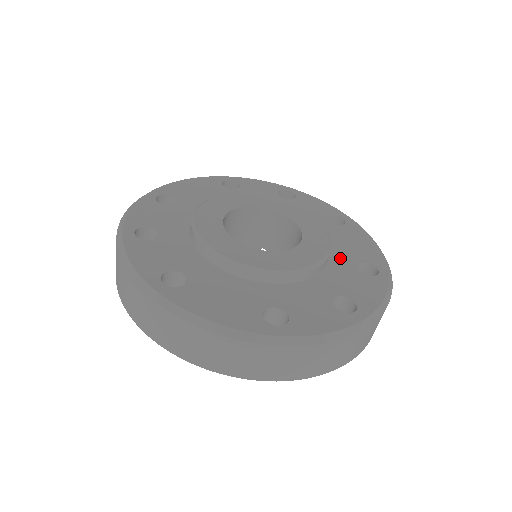
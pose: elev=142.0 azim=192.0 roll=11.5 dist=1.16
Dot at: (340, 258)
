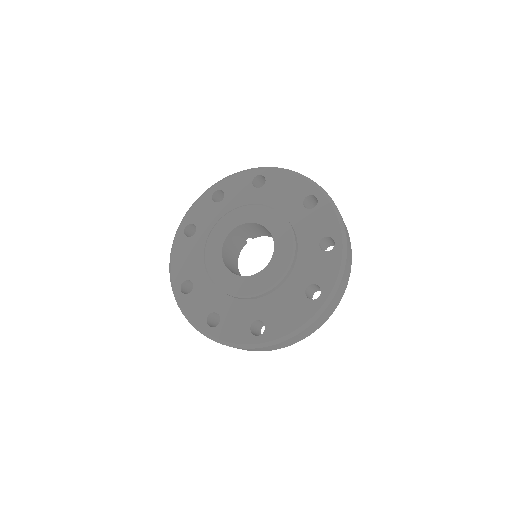
Dot at: (293, 213)
